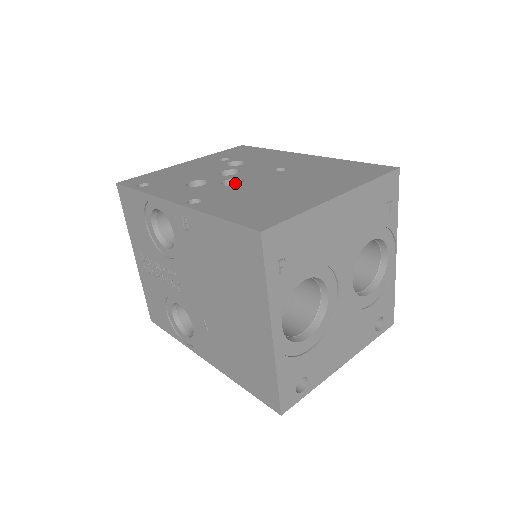
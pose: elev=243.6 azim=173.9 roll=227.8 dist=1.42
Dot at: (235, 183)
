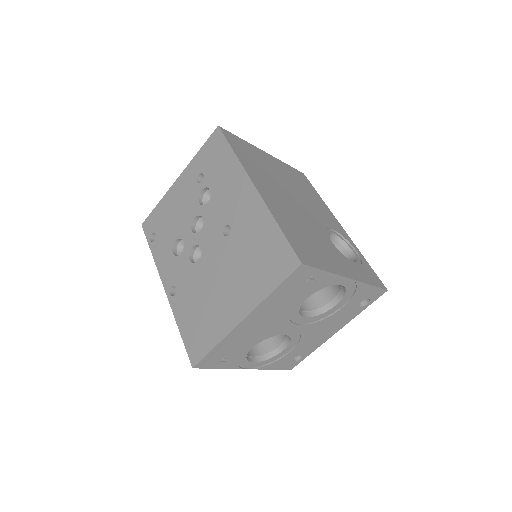
Dot at: occluded
